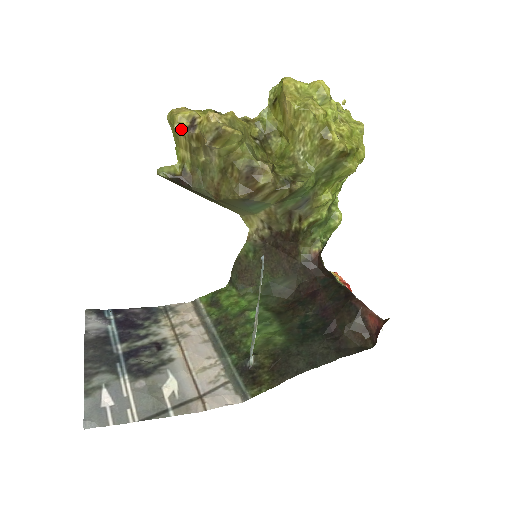
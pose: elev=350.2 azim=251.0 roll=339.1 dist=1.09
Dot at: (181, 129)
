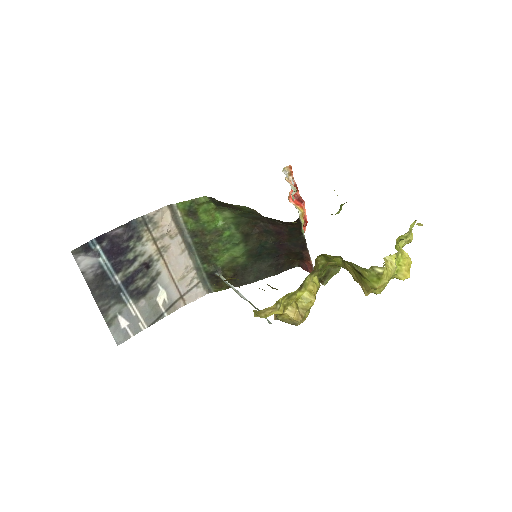
Dot at: occluded
